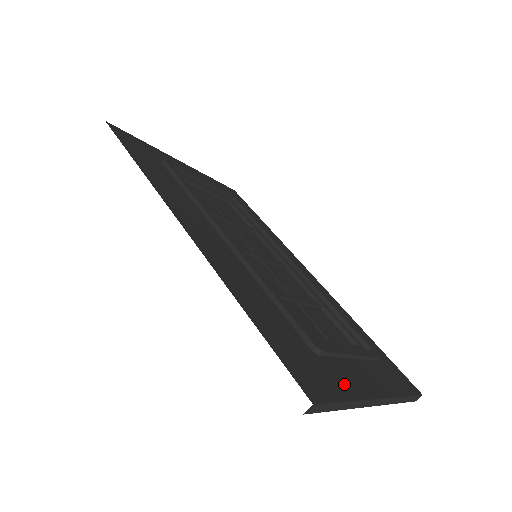
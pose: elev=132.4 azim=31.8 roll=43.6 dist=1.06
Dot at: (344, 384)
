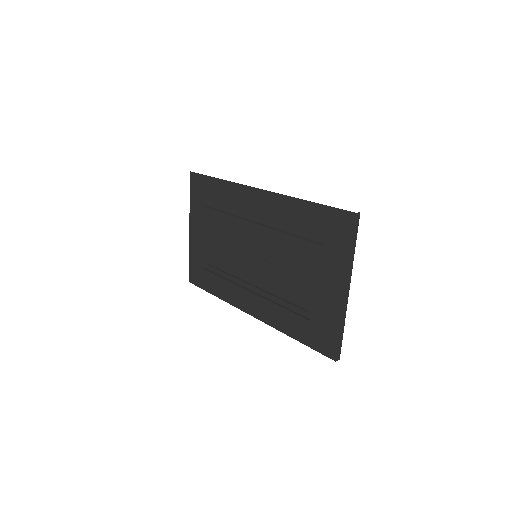
Dot at: occluded
